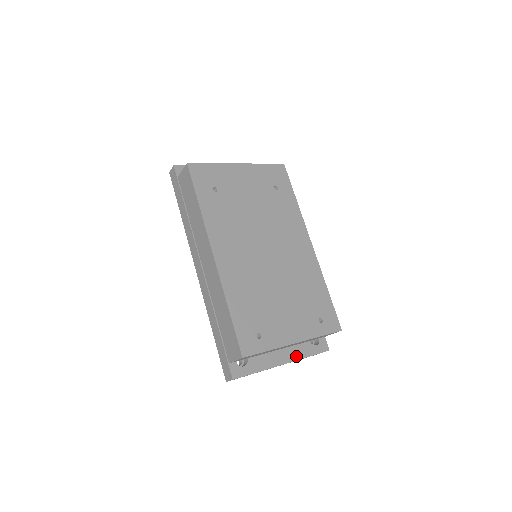
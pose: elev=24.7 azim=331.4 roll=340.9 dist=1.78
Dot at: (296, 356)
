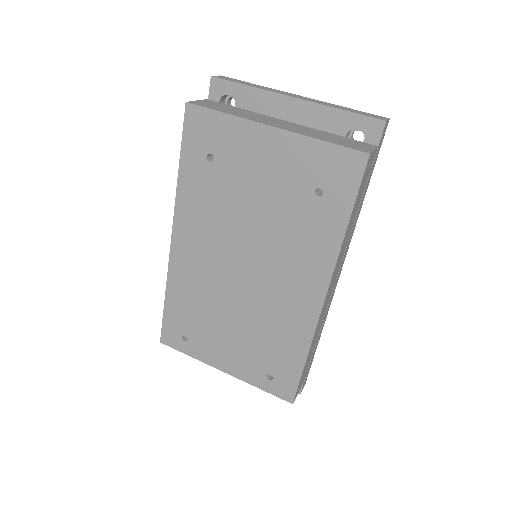
Dot at: occluded
